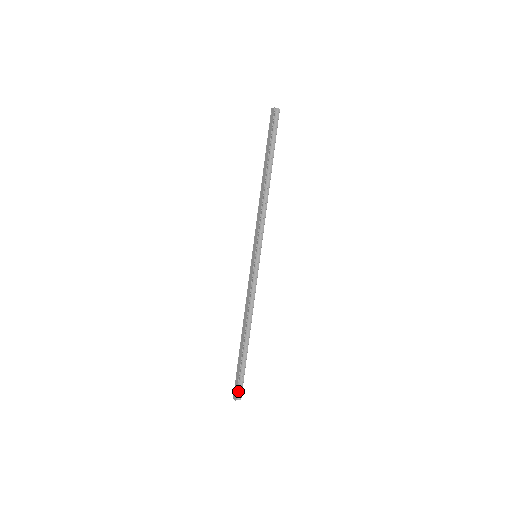
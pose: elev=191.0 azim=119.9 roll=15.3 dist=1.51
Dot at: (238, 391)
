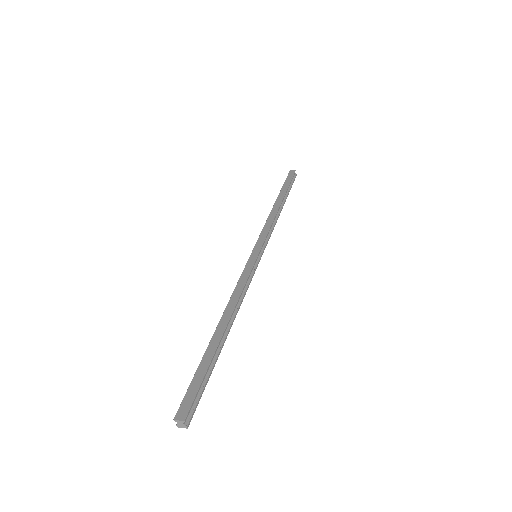
Dot at: (190, 407)
